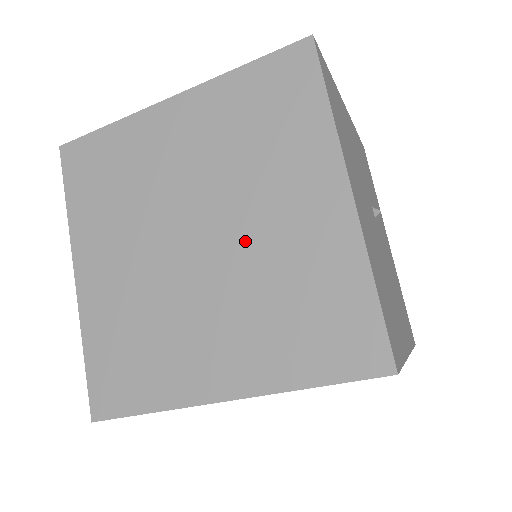
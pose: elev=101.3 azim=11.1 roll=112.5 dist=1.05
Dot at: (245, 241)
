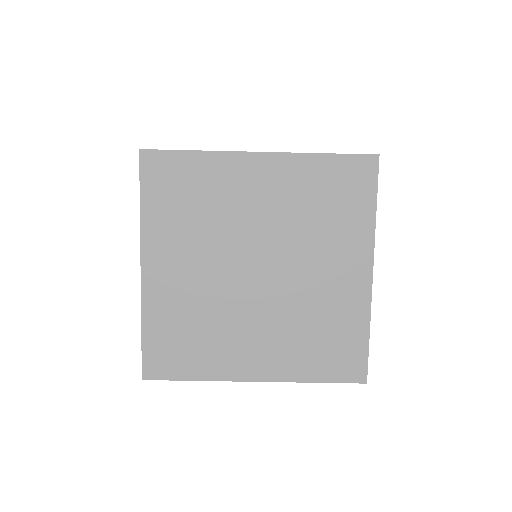
Dot at: (294, 283)
